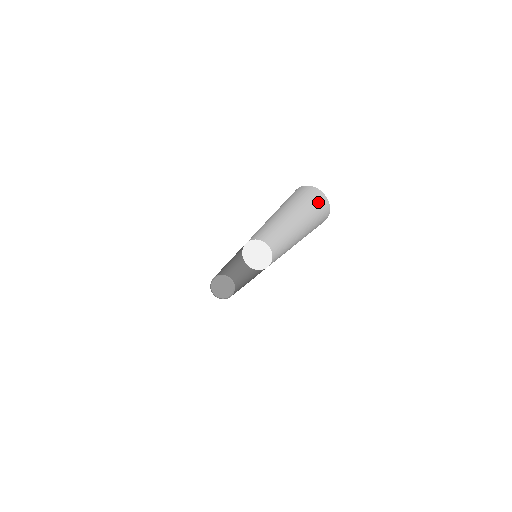
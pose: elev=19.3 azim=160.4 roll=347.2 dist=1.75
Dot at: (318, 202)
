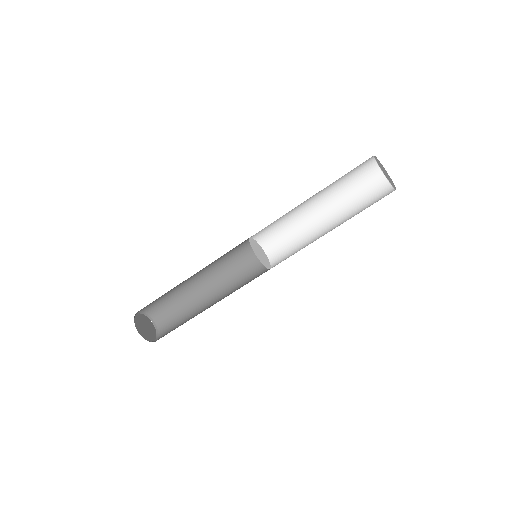
Dot at: (372, 185)
